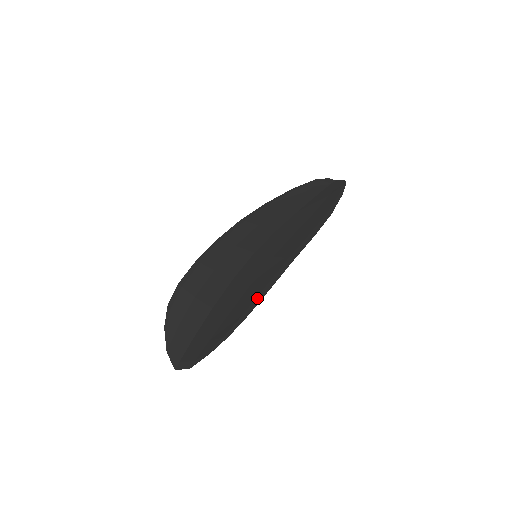
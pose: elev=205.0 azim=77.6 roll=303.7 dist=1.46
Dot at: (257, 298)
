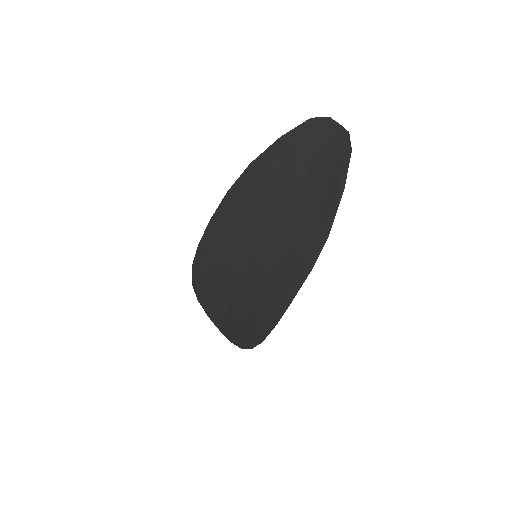
Dot at: (266, 329)
